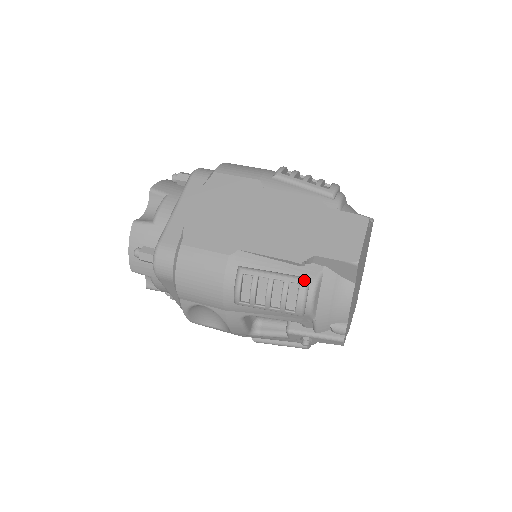
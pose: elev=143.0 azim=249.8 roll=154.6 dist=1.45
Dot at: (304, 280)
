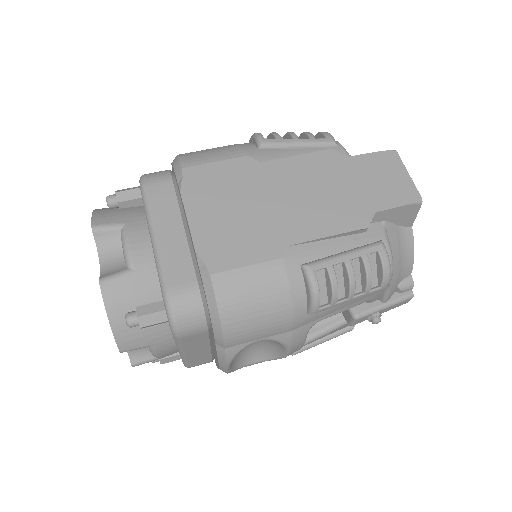
Dot at: (380, 245)
